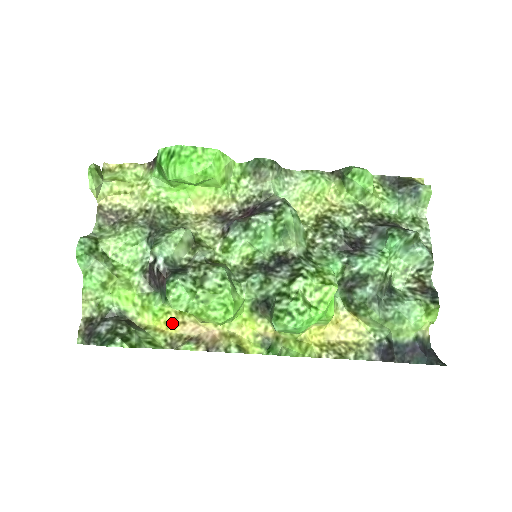
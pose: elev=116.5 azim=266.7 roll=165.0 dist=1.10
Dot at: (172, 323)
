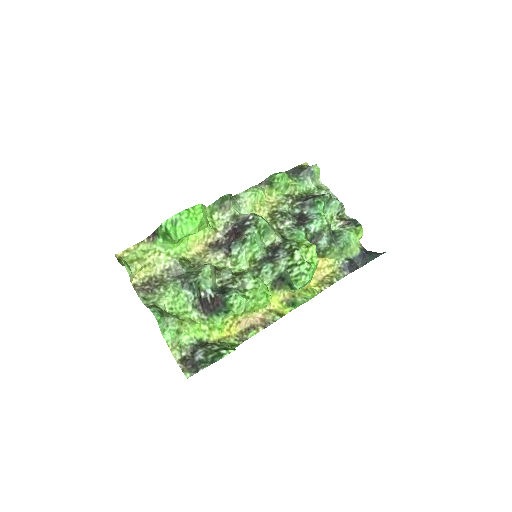
Dot at: (232, 327)
